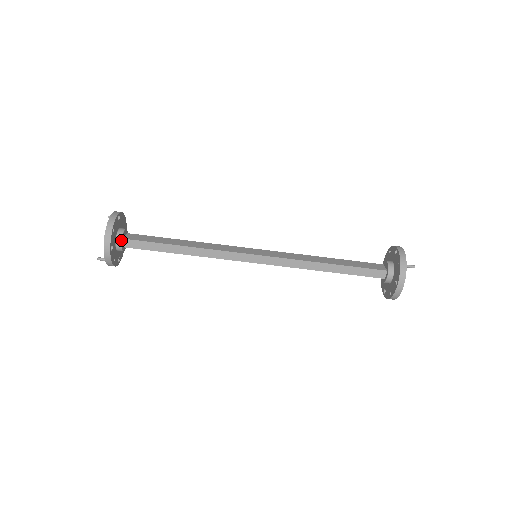
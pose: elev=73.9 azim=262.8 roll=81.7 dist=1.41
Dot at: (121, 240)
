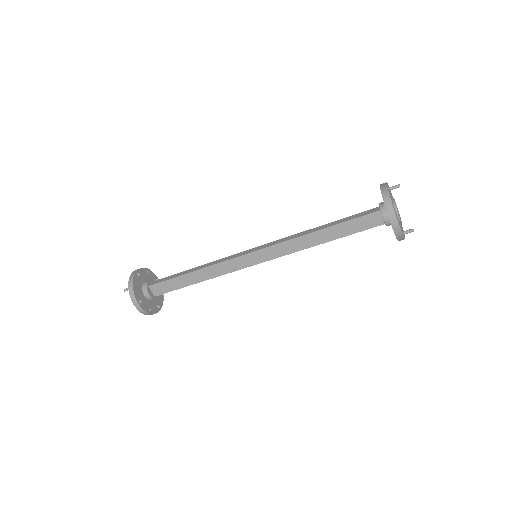
Dot at: occluded
